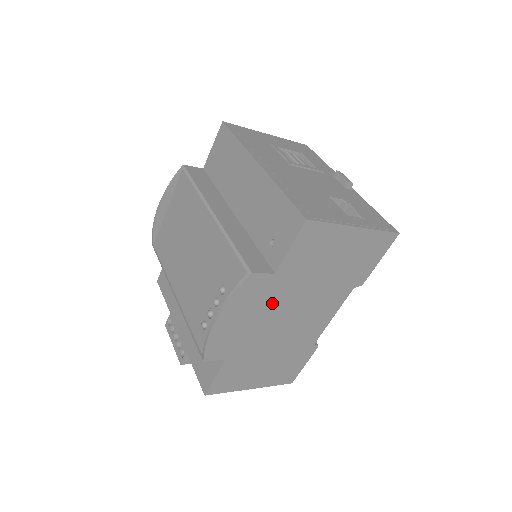
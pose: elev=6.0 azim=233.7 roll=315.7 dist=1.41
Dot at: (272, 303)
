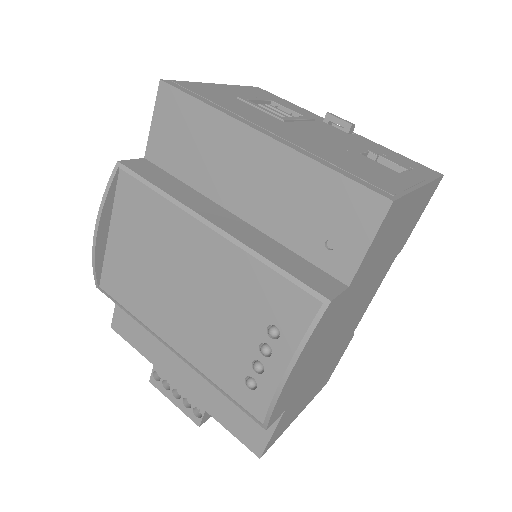
Dot at: (336, 321)
